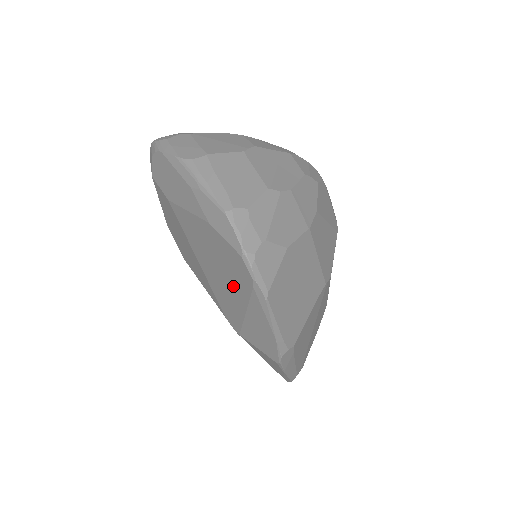
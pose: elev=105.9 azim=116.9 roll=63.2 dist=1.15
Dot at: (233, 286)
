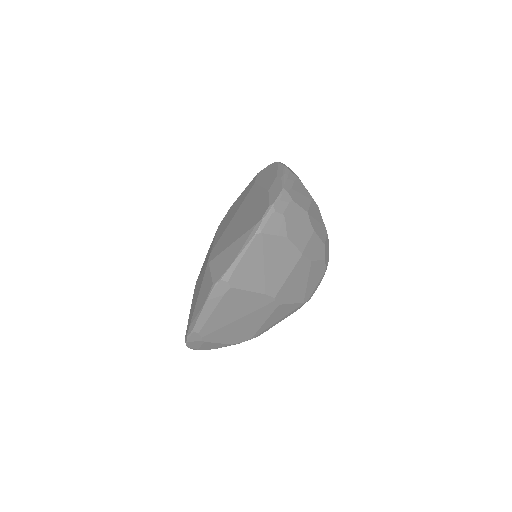
Dot at: (242, 227)
